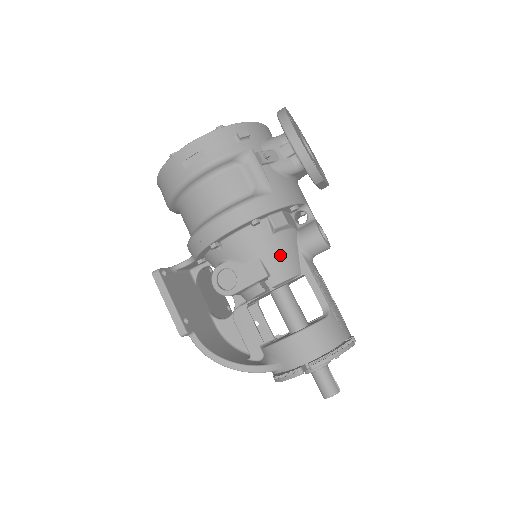
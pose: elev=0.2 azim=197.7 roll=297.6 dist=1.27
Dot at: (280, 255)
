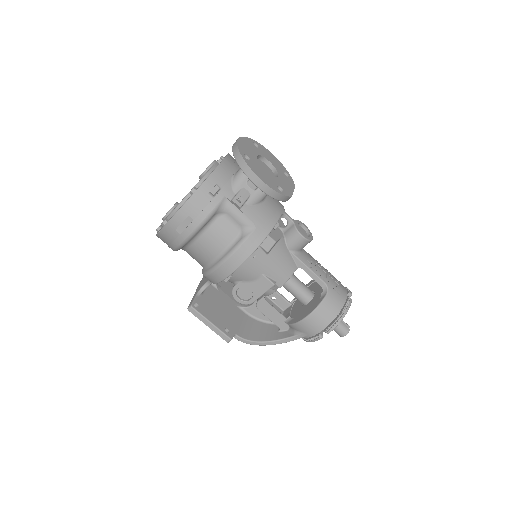
Dot at: (278, 265)
